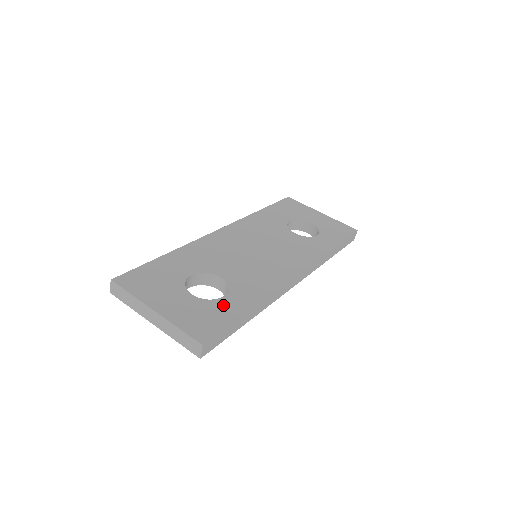
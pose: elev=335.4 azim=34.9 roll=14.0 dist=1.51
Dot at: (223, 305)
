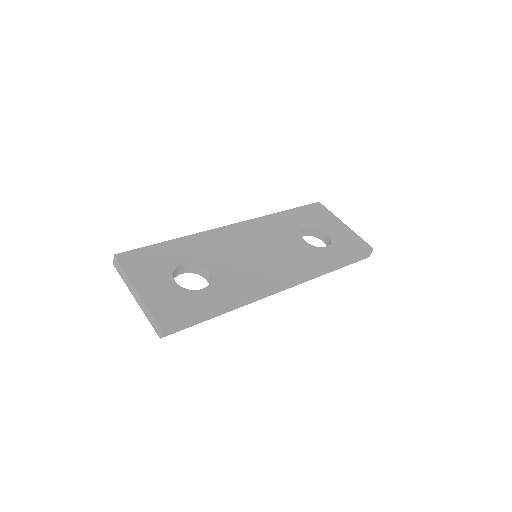
Dot at: (197, 297)
